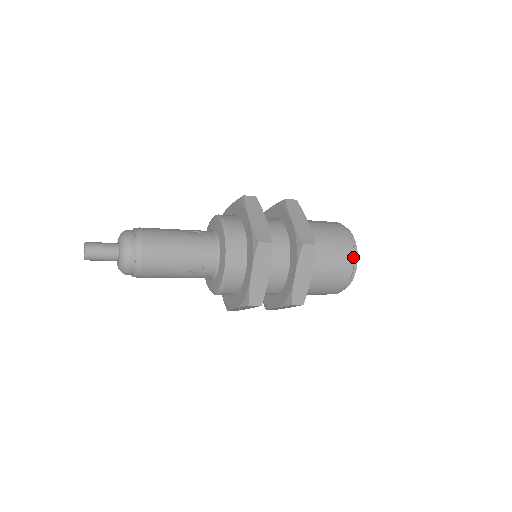
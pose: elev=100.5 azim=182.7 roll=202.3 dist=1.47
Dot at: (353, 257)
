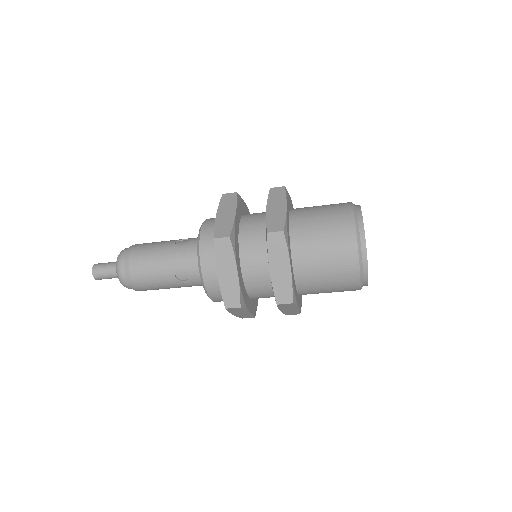
Dot at: (355, 239)
